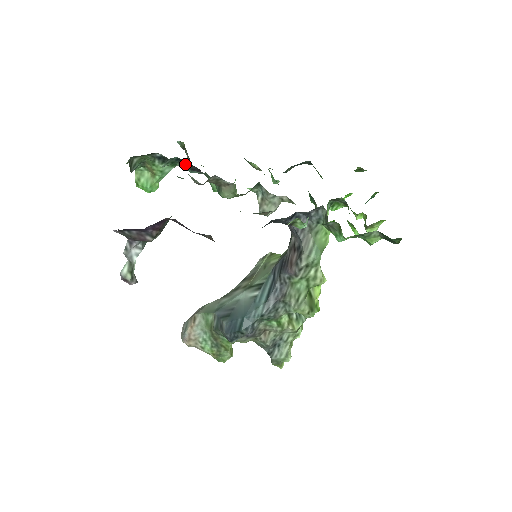
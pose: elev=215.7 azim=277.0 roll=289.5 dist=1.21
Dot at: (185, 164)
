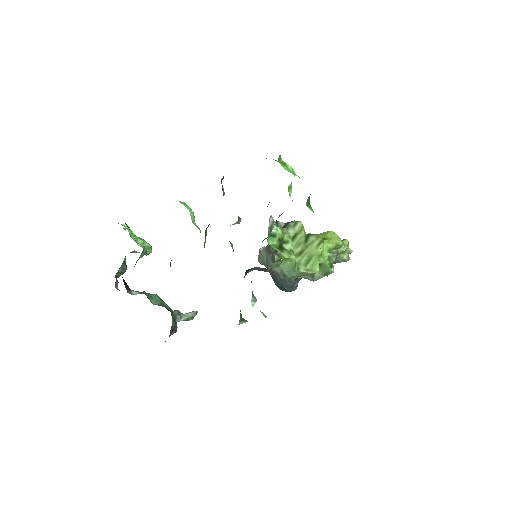
Dot at: occluded
